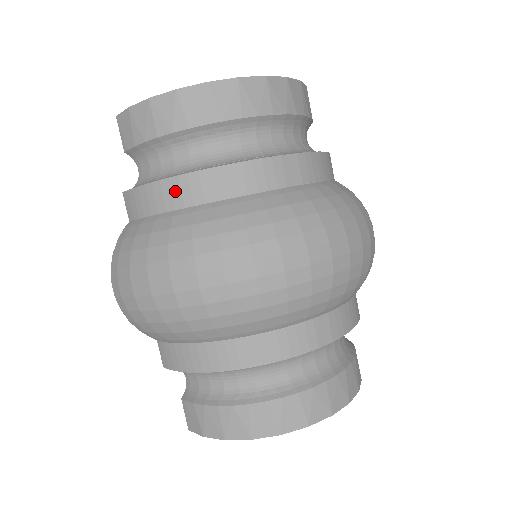
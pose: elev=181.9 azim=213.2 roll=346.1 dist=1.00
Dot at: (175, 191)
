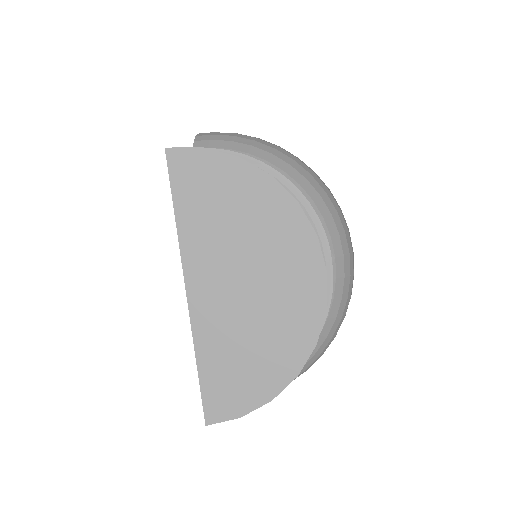
Dot at: occluded
